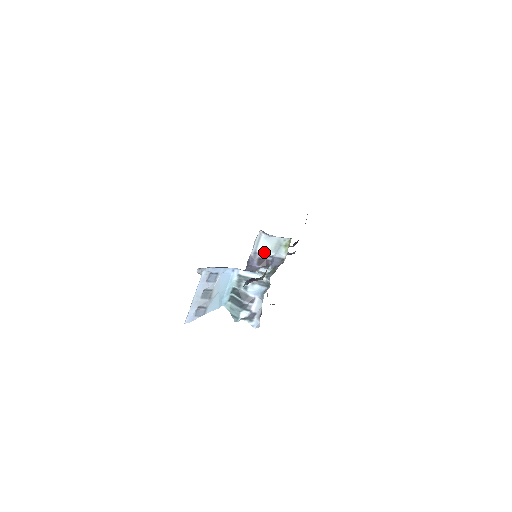
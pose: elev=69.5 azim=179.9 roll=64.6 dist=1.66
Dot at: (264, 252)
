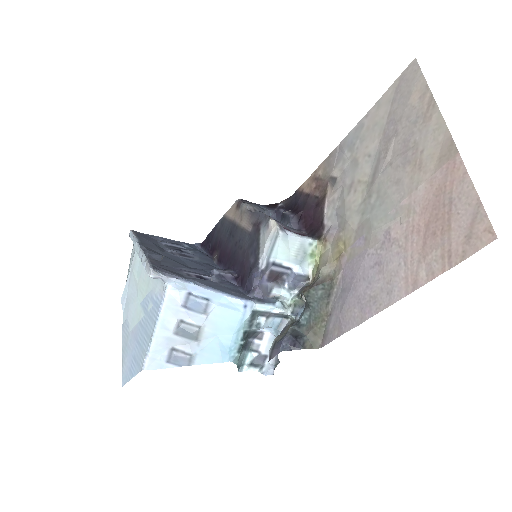
Dot at: (279, 261)
